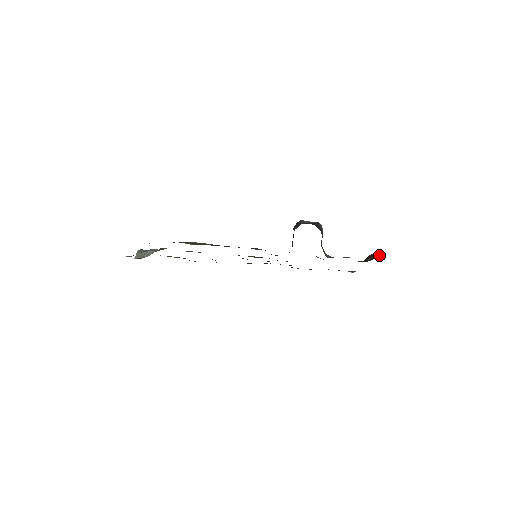
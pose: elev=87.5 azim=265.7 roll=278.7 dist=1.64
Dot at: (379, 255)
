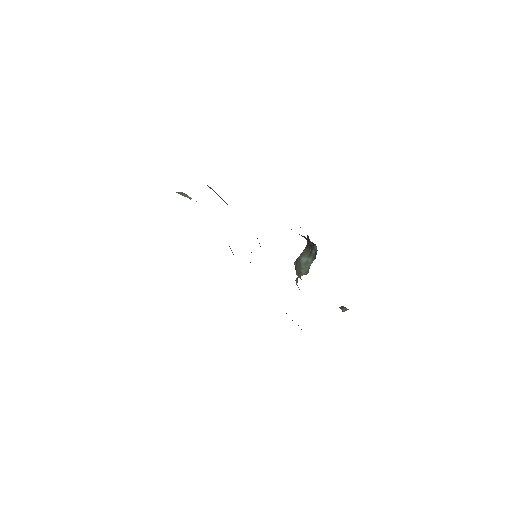
Dot at: (342, 307)
